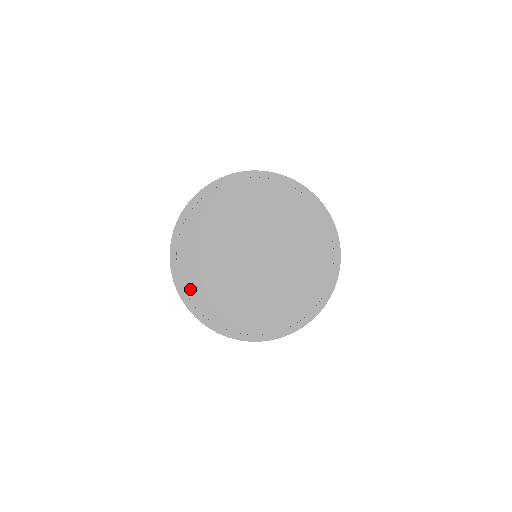
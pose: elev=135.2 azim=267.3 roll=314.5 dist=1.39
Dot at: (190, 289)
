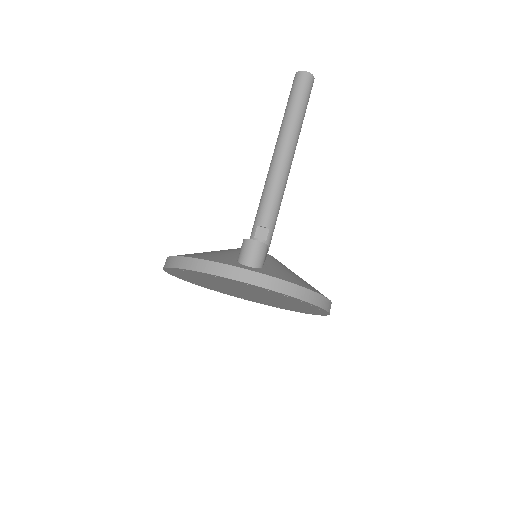
Dot at: (190, 281)
